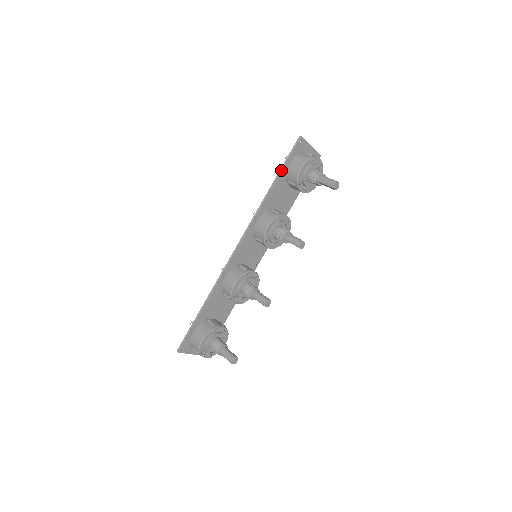
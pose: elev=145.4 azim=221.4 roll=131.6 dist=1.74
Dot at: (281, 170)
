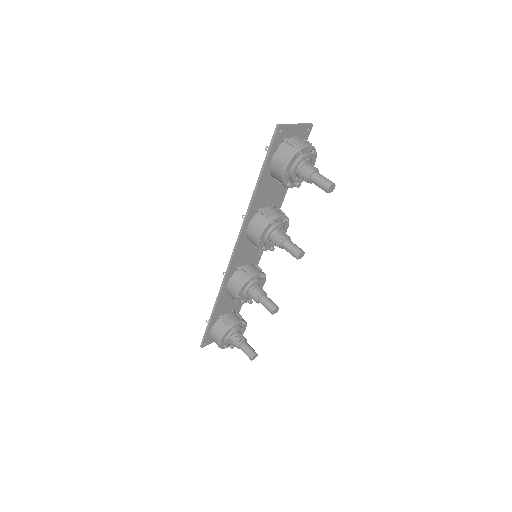
Dot at: (262, 171)
